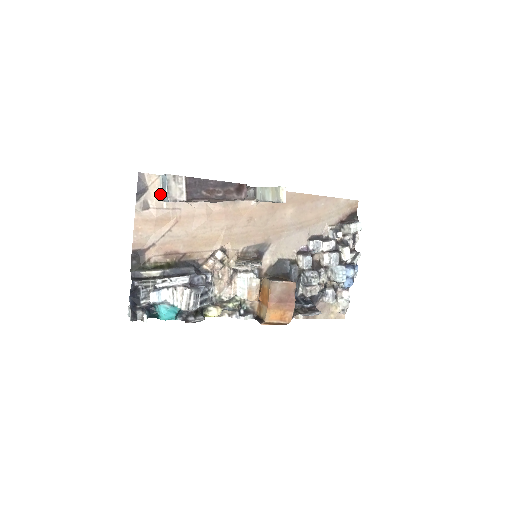
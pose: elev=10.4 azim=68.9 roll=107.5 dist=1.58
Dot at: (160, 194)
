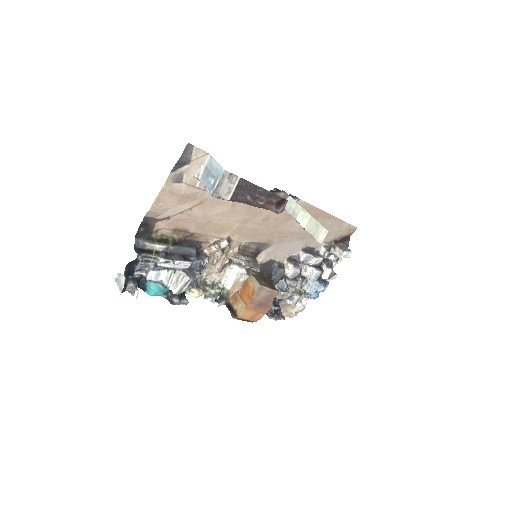
Dot at: (199, 172)
